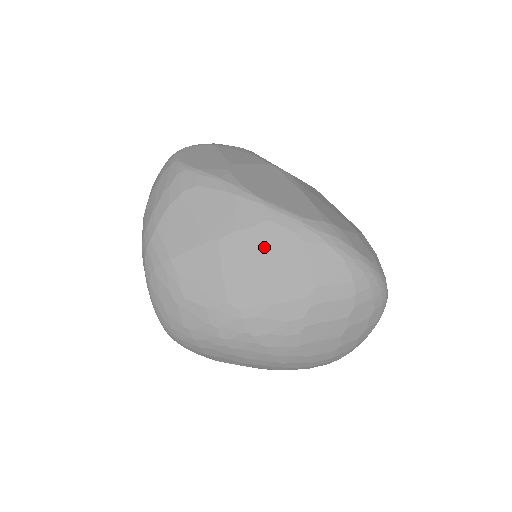
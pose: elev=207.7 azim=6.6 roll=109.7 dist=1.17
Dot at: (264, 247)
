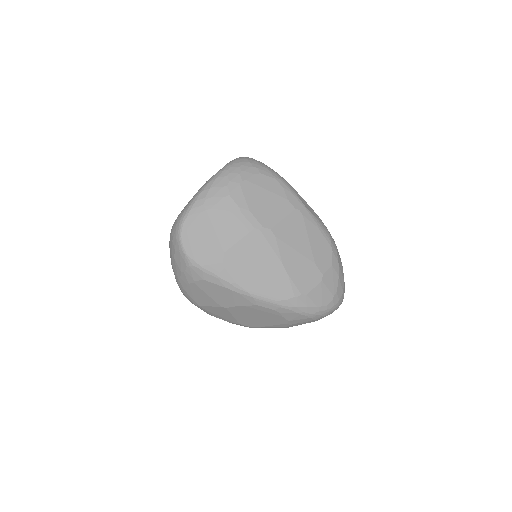
Dot at: (256, 313)
